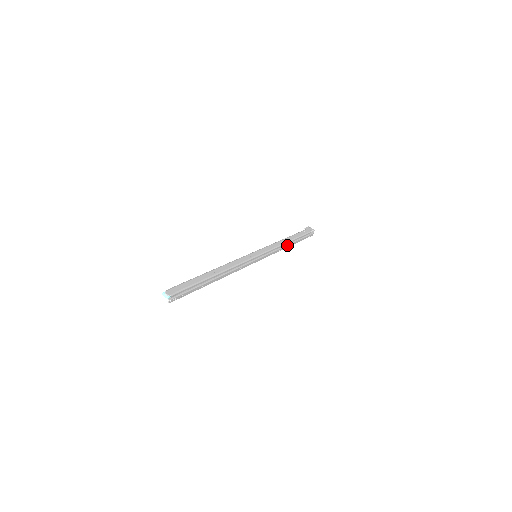
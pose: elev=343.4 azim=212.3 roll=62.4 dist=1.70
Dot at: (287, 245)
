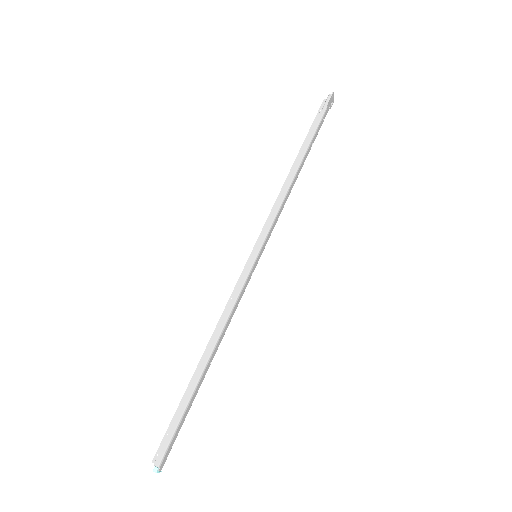
Dot at: occluded
